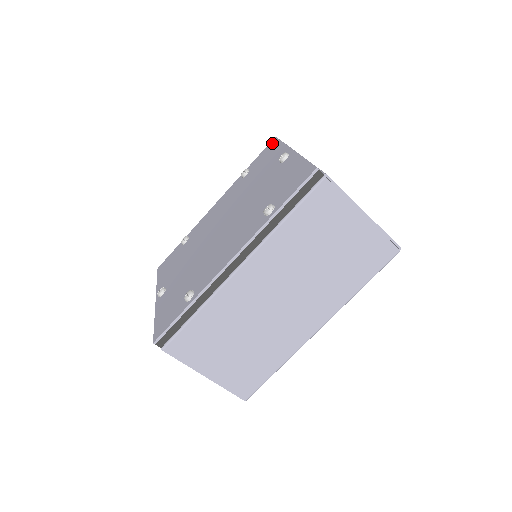
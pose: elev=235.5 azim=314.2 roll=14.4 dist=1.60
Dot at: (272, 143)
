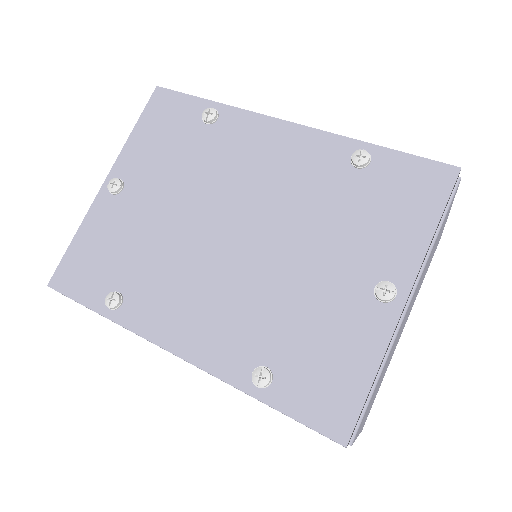
Dot at: (440, 178)
